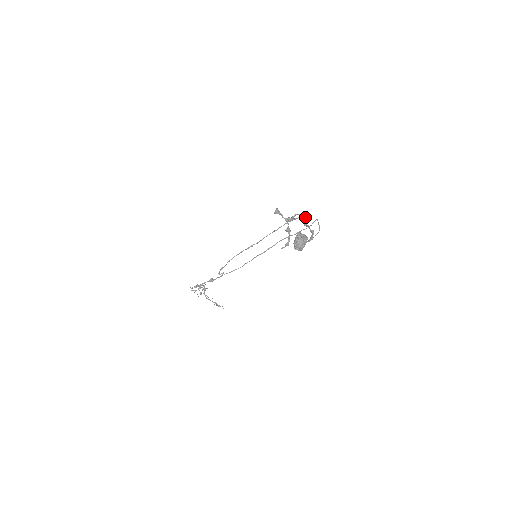
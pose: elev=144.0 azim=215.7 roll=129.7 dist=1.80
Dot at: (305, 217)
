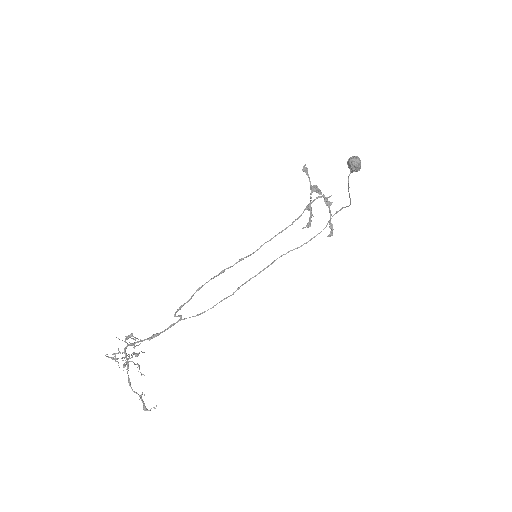
Dot at: (328, 197)
